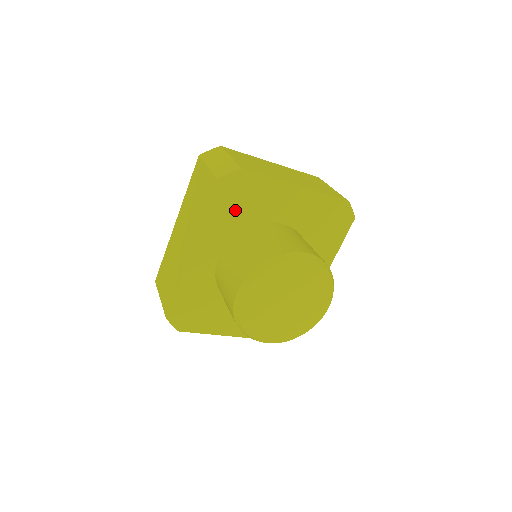
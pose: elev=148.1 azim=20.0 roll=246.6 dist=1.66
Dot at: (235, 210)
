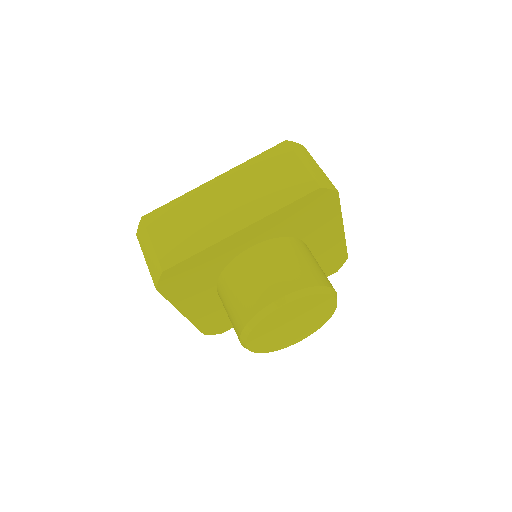
Dot at: (301, 218)
